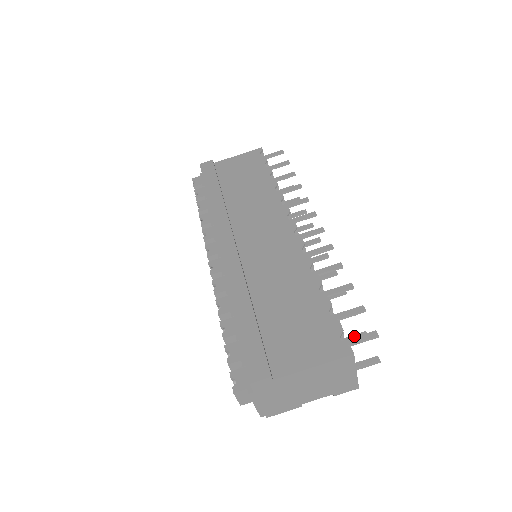
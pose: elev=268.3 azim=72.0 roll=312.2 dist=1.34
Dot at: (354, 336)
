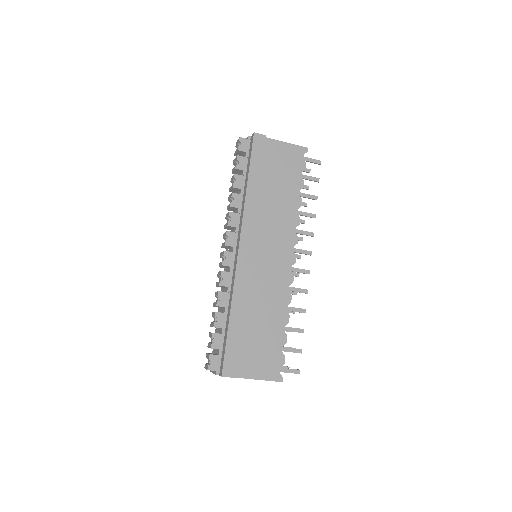
Dot at: occluded
